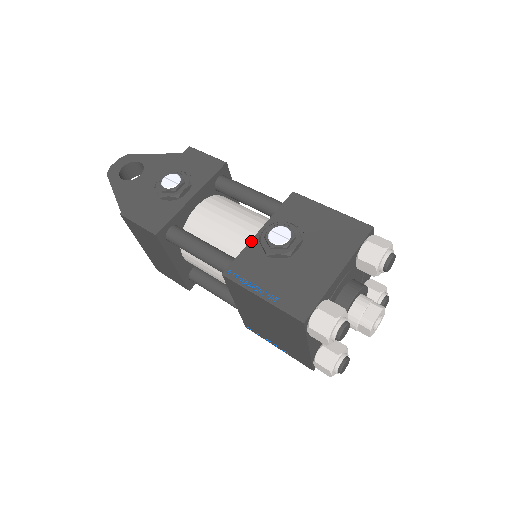
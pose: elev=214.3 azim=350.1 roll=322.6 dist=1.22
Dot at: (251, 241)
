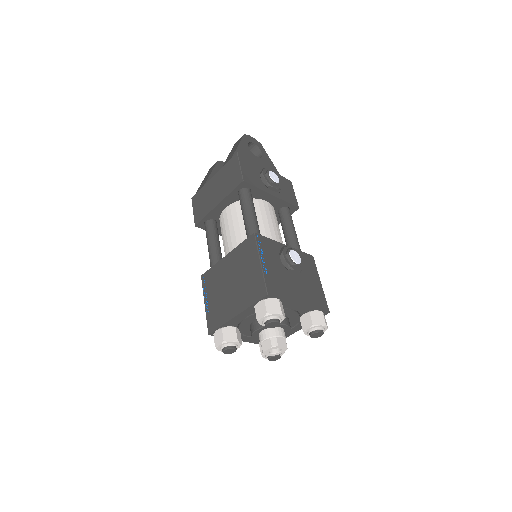
Dot at: (279, 242)
